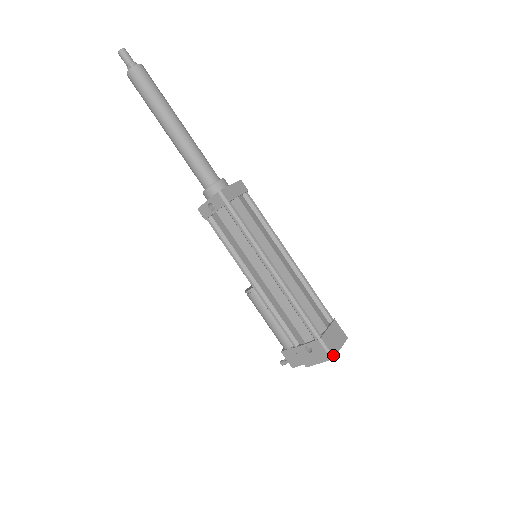
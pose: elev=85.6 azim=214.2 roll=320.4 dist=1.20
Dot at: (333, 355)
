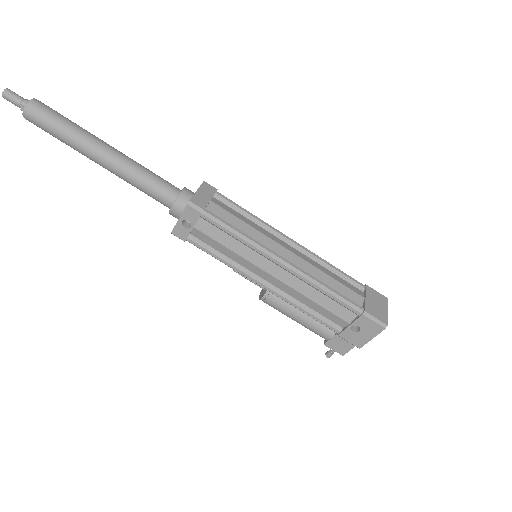
Dot at: (385, 323)
